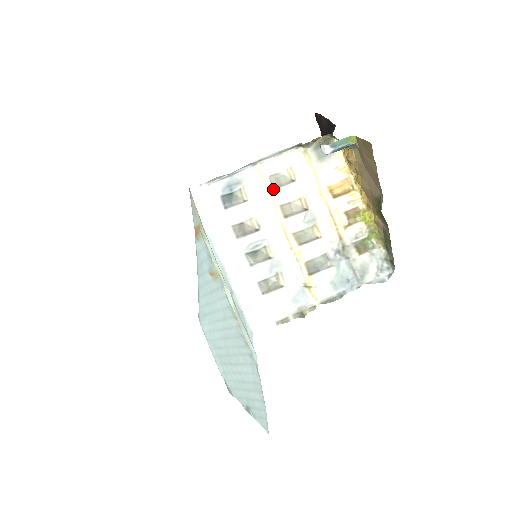
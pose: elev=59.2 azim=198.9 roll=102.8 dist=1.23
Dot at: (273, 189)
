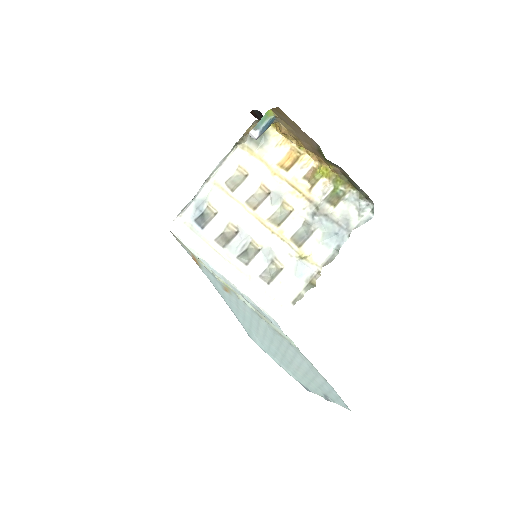
Dot at: (233, 192)
